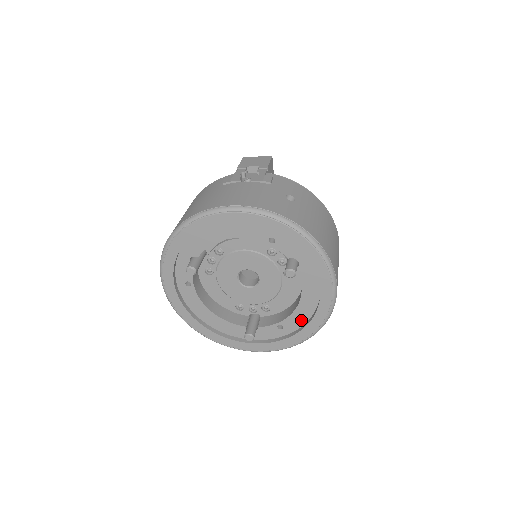
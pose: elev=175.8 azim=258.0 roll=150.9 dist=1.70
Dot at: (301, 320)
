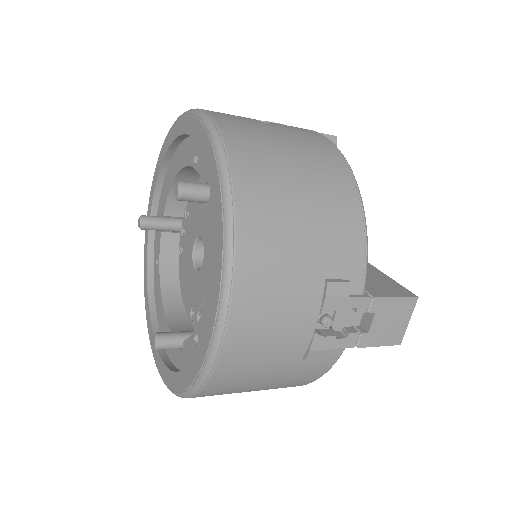
Dot at: occluded
